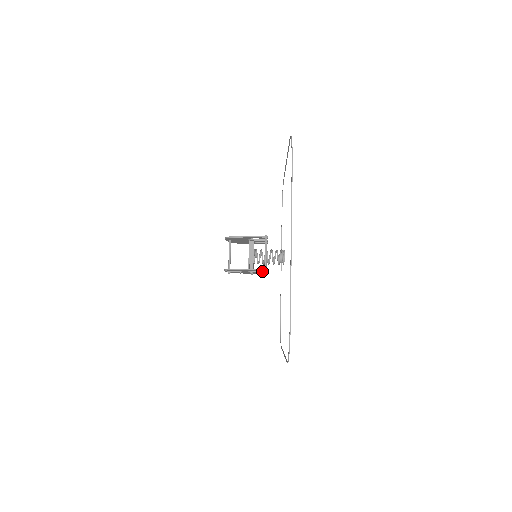
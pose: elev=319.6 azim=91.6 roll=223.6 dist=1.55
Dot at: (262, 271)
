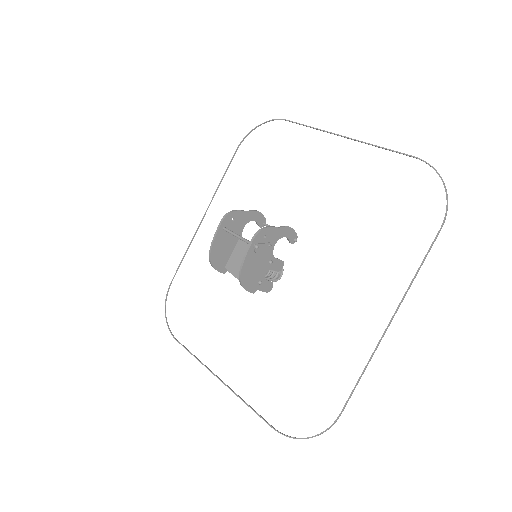
Dot at: occluded
